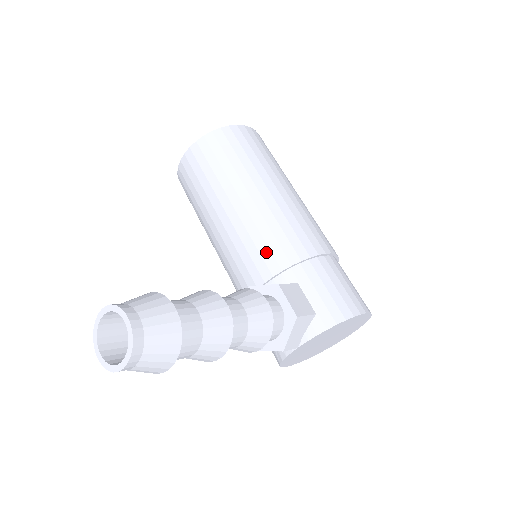
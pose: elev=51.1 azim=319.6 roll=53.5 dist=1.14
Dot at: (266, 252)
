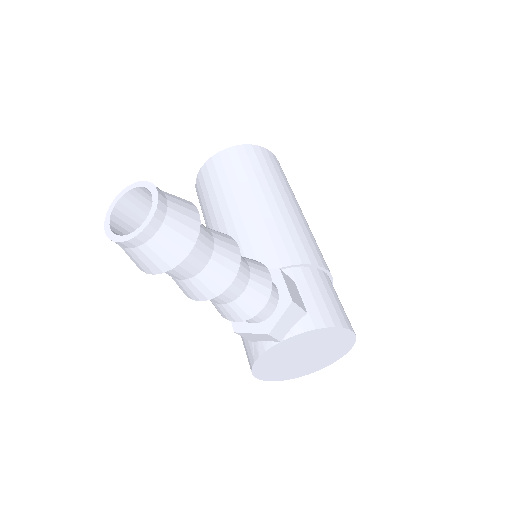
Dot at: (270, 248)
